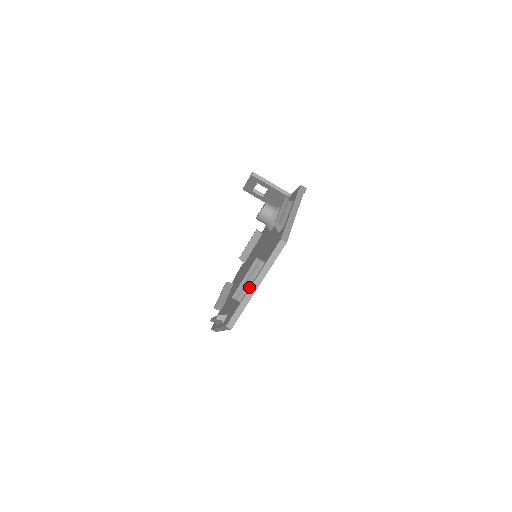
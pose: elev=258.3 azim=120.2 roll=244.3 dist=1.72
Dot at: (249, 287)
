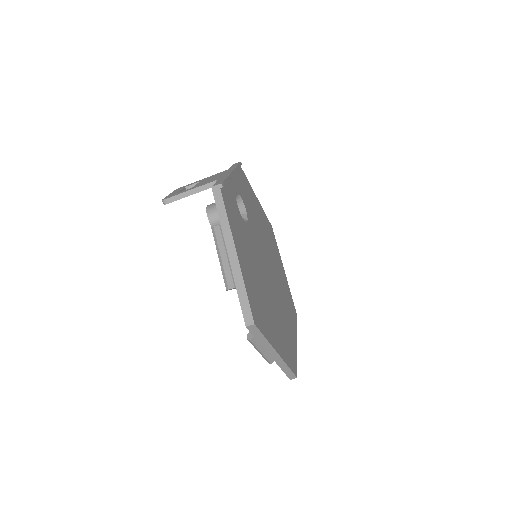
Dot at: occluded
